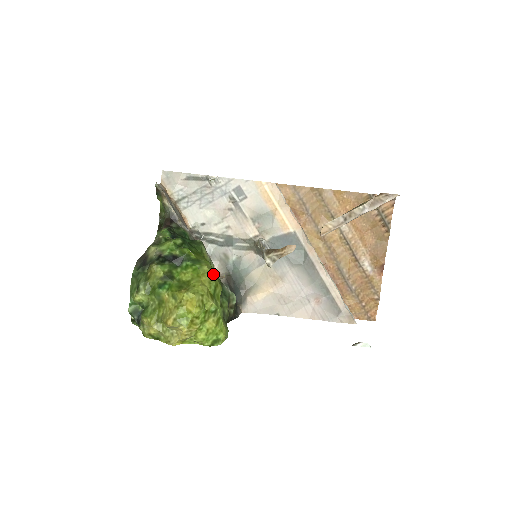
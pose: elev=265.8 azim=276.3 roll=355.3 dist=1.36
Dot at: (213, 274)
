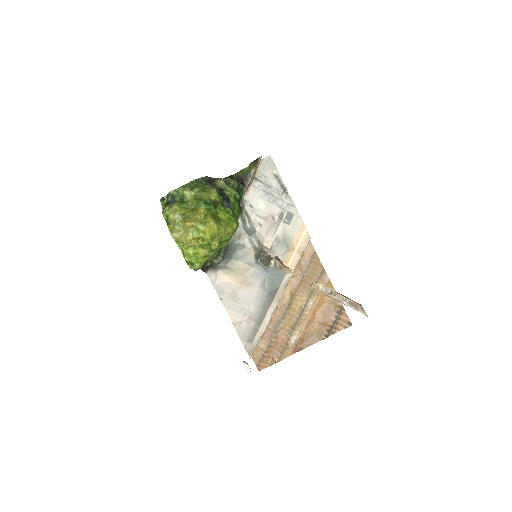
Dot at: occluded
